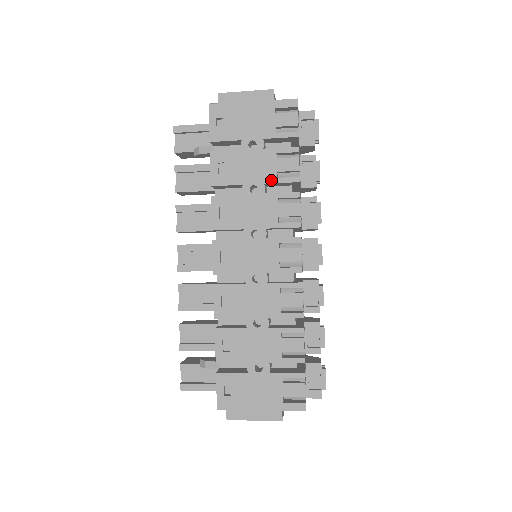
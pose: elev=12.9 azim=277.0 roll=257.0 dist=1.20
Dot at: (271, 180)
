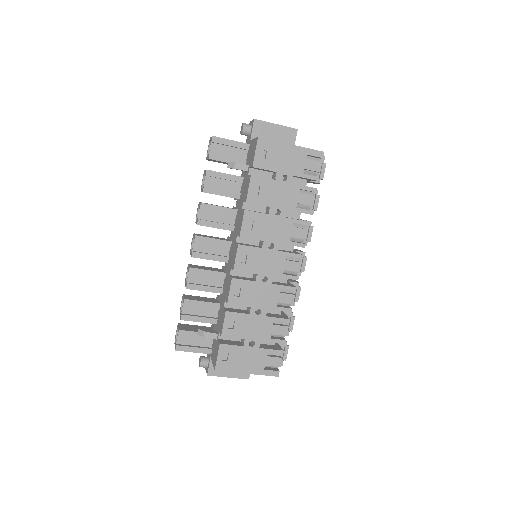
Dot at: (292, 208)
